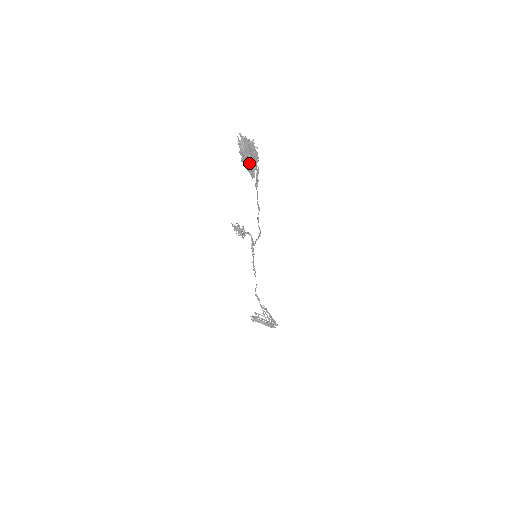
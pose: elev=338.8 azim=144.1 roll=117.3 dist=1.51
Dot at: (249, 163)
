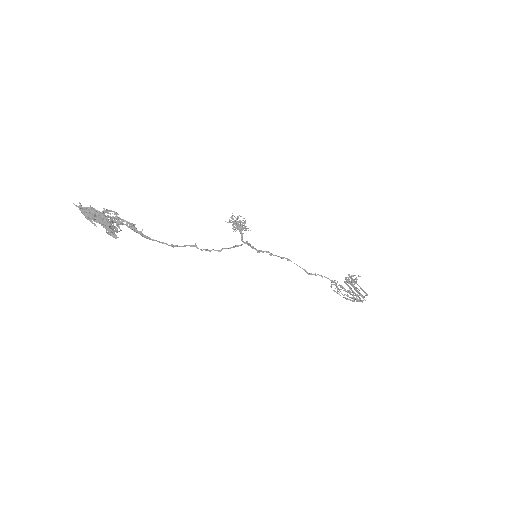
Dot at: occluded
